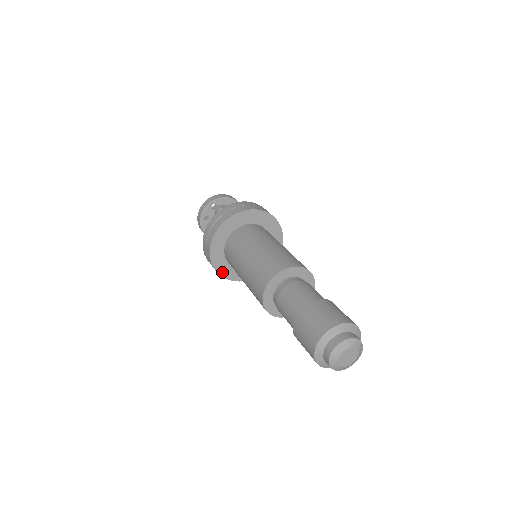
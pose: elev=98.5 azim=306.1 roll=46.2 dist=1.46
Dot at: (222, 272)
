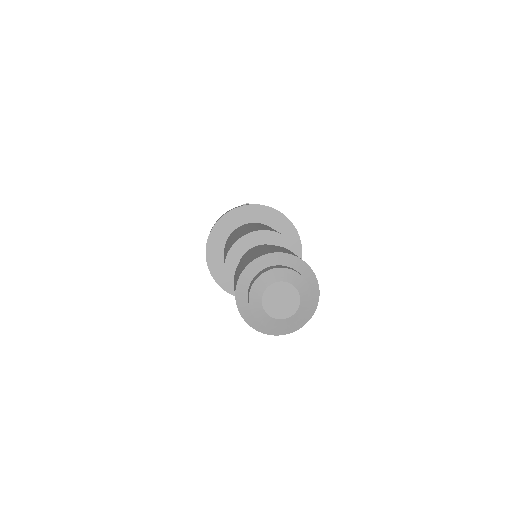
Dot at: (213, 267)
